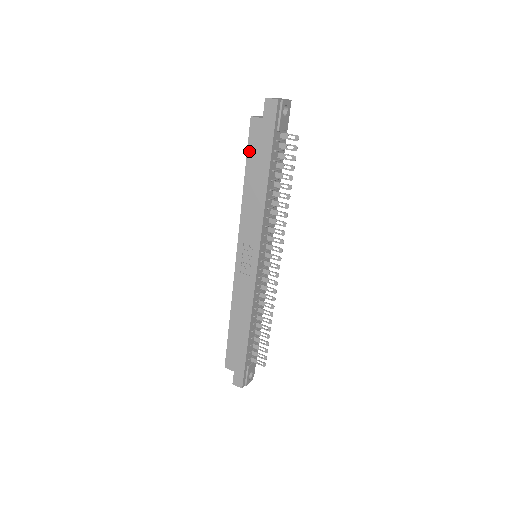
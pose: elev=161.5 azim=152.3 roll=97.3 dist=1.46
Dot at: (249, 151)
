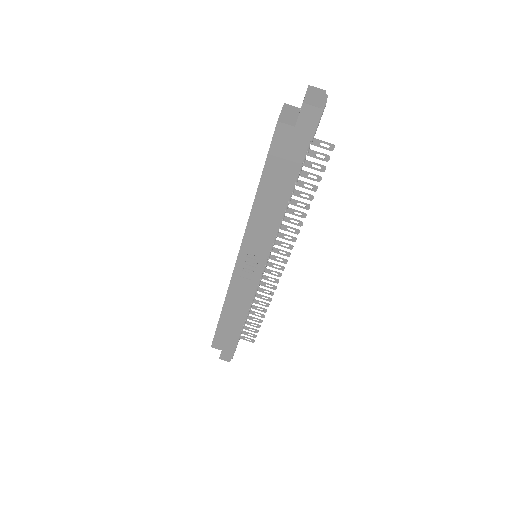
Dot at: (269, 161)
